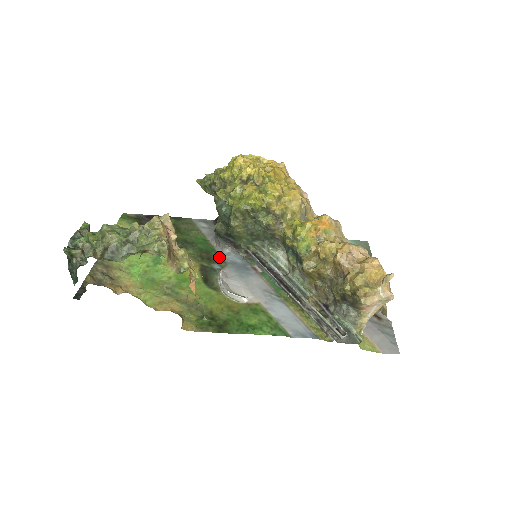
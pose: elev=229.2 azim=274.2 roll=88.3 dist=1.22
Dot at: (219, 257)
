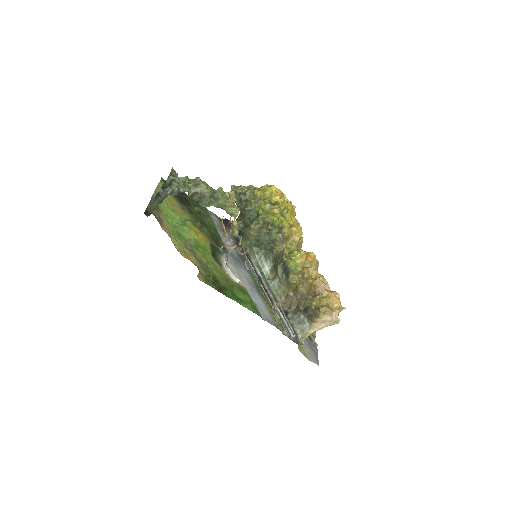
Dot at: (223, 245)
